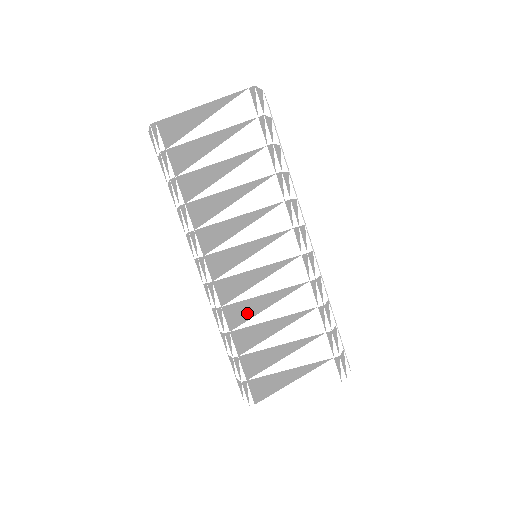
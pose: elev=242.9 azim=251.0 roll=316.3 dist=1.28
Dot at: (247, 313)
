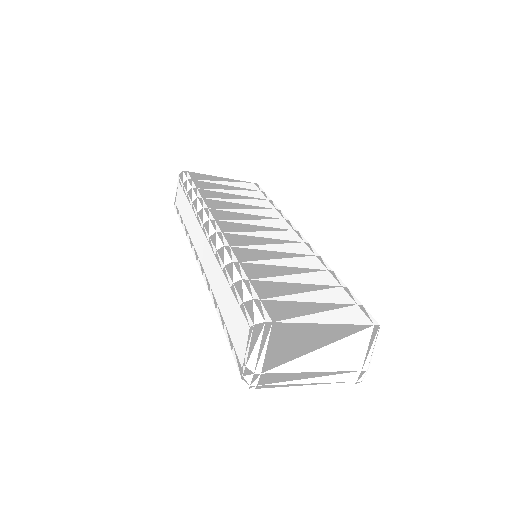
Dot at: occluded
